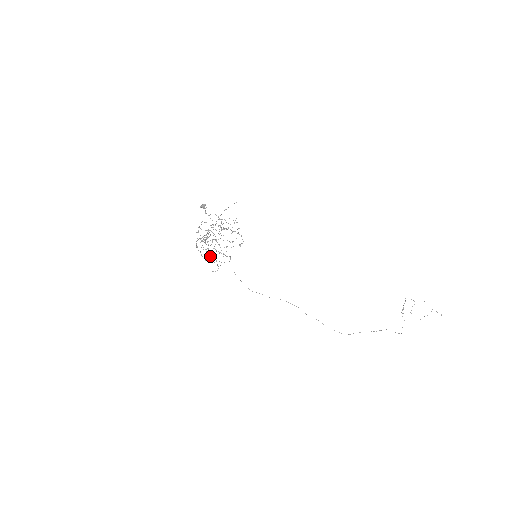
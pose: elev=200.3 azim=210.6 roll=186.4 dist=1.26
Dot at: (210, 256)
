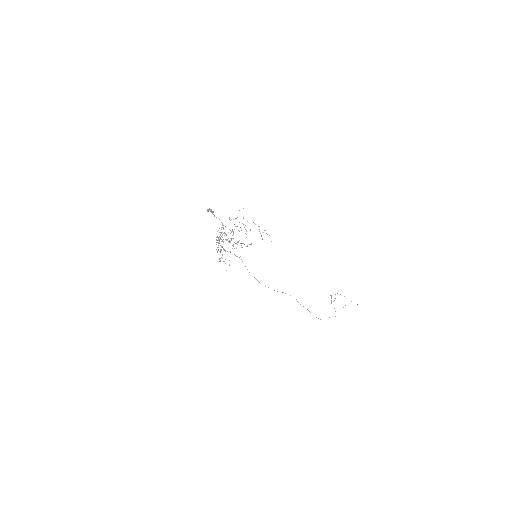
Dot at: occluded
